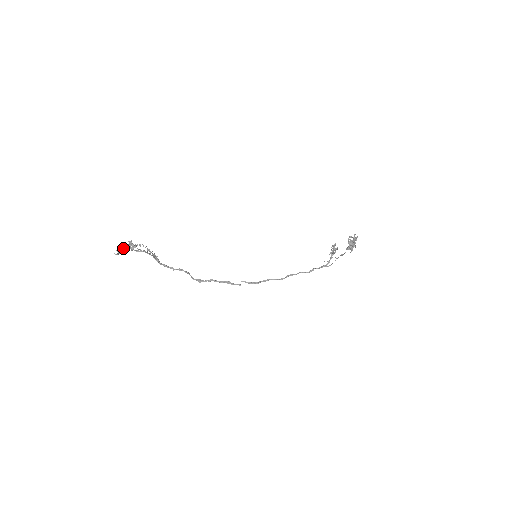
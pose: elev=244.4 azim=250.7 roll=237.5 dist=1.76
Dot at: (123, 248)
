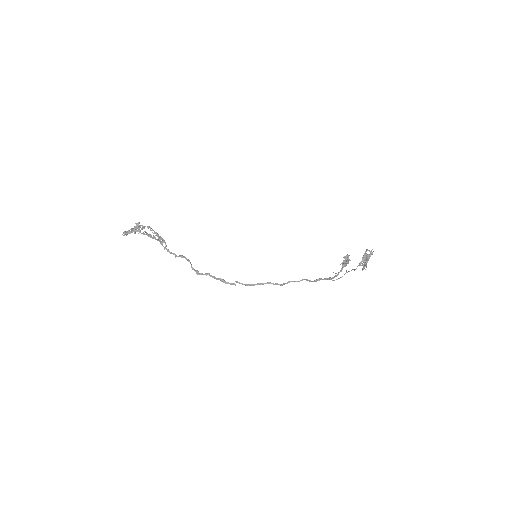
Dot at: (131, 229)
